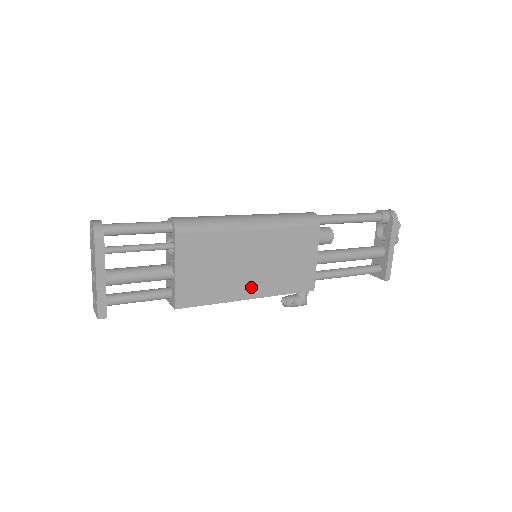
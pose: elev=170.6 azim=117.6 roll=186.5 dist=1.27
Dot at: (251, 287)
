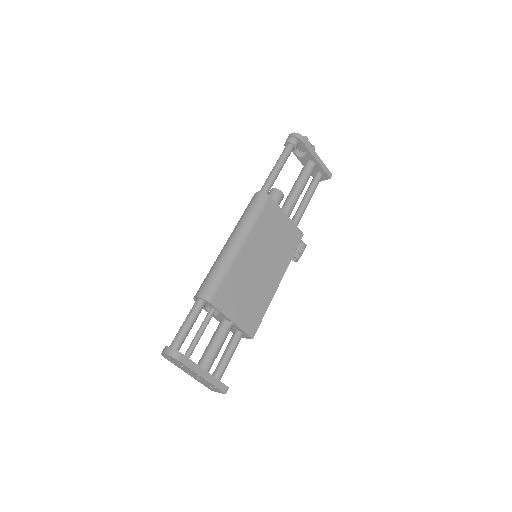
Dot at: (274, 276)
